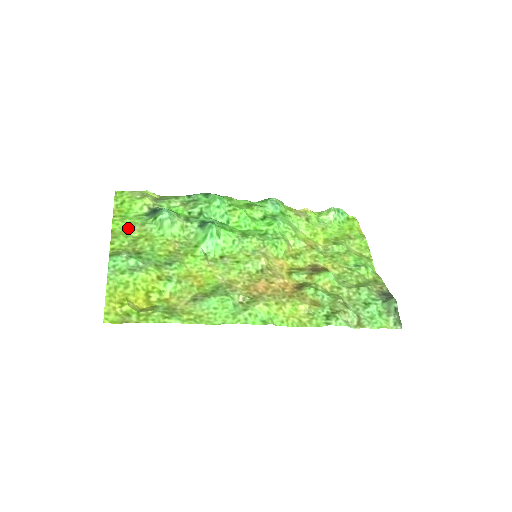
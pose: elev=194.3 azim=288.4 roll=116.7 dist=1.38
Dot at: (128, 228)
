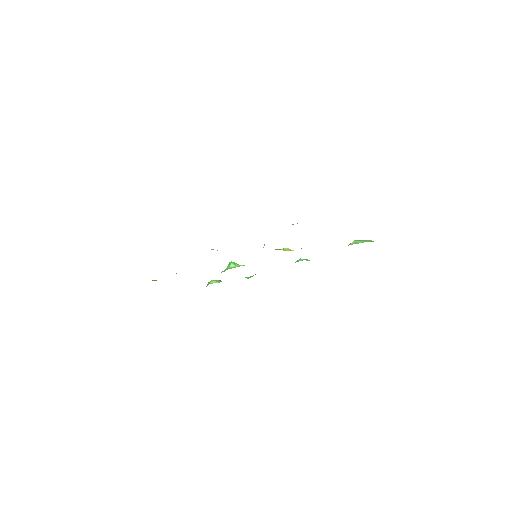
Dot at: occluded
